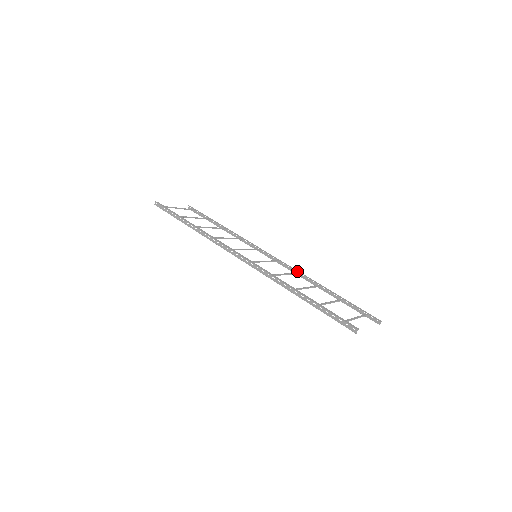
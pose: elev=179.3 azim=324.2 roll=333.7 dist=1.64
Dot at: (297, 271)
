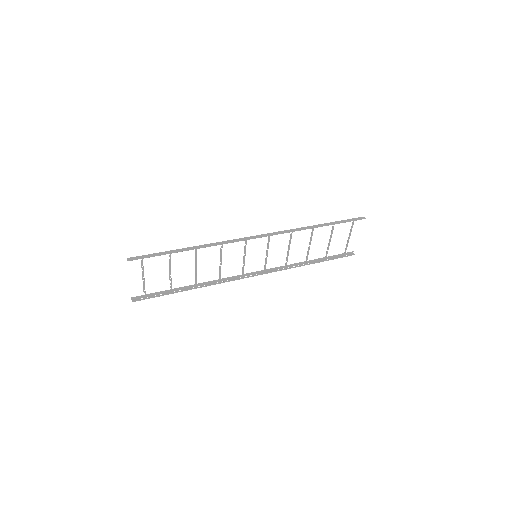
Dot at: (283, 266)
